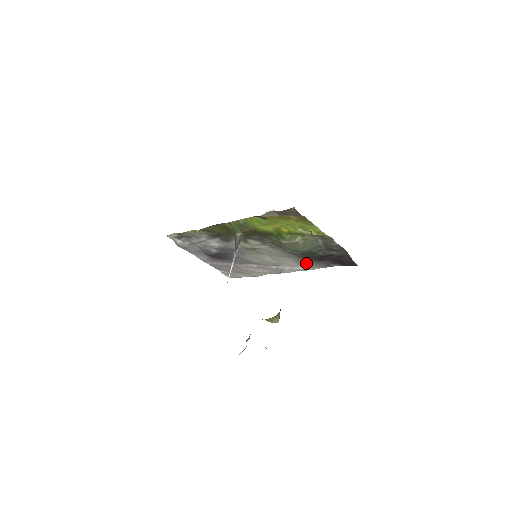
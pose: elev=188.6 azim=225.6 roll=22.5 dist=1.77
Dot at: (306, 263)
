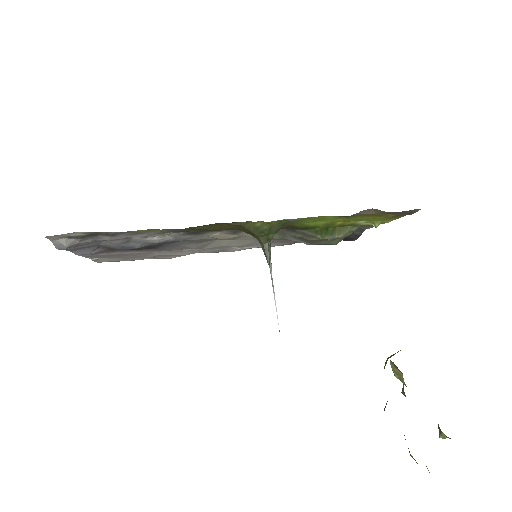
Dot at: (285, 242)
